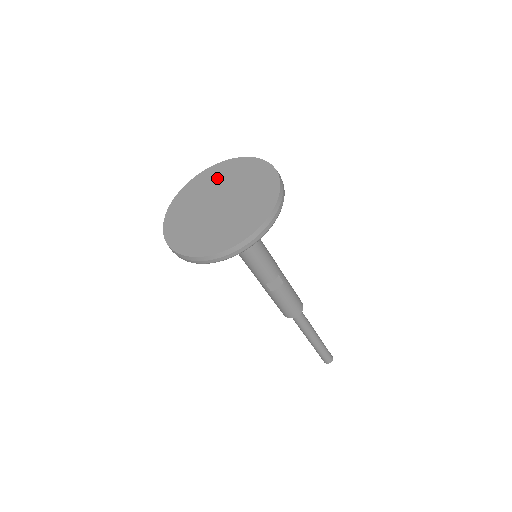
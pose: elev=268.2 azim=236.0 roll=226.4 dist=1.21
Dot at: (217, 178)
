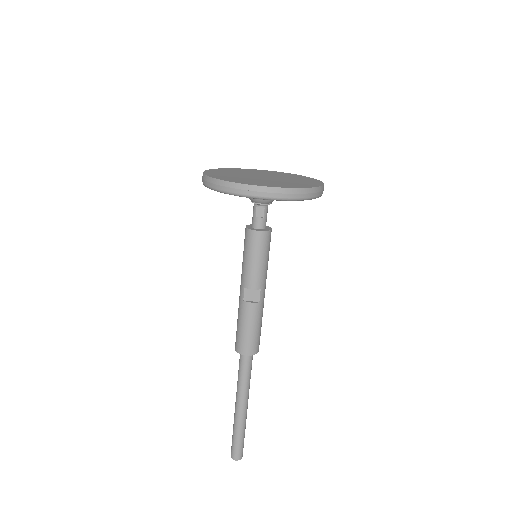
Dot at: (276, 174)
